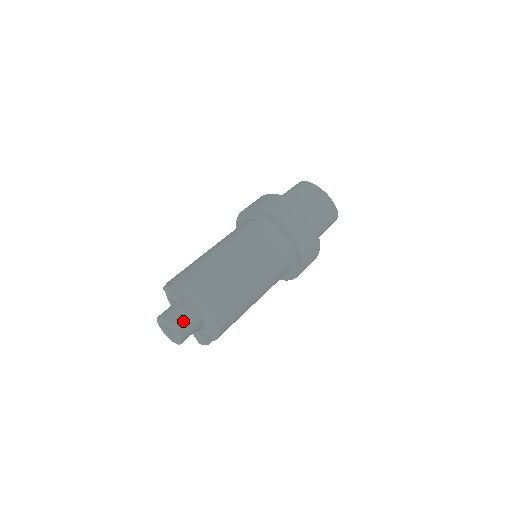
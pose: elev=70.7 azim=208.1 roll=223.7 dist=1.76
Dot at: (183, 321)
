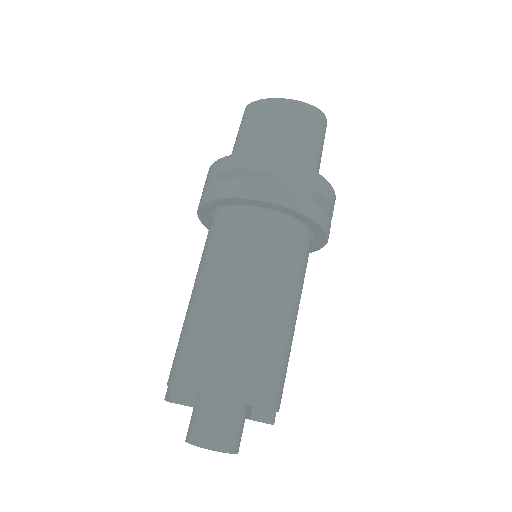
Dot at: (216, 432)
